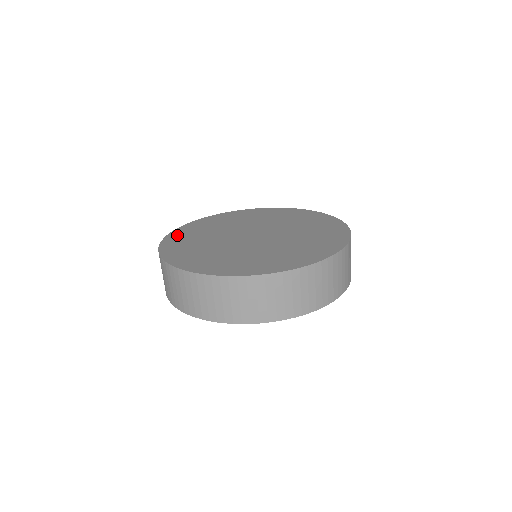
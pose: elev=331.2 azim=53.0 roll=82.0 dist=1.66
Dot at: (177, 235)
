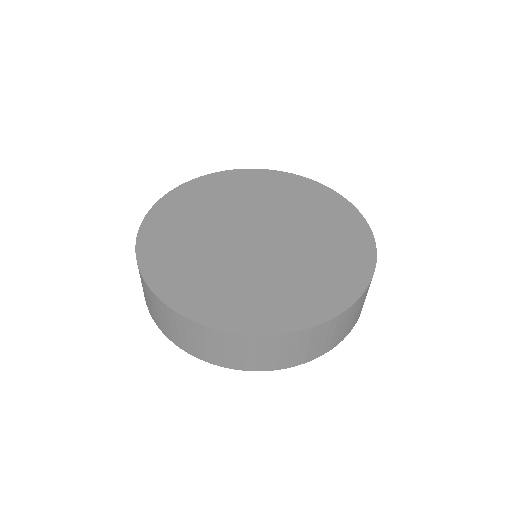
Dot at: (170, 204)
